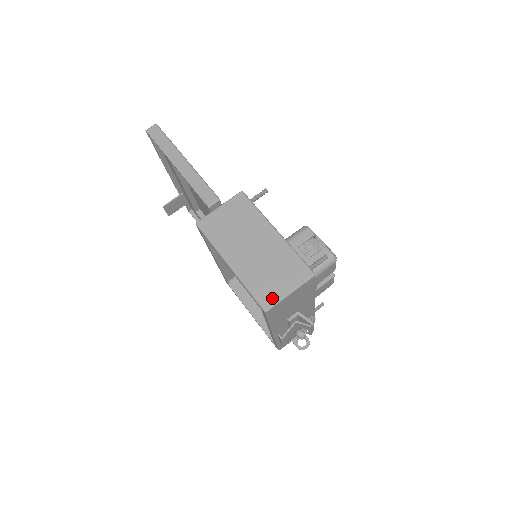
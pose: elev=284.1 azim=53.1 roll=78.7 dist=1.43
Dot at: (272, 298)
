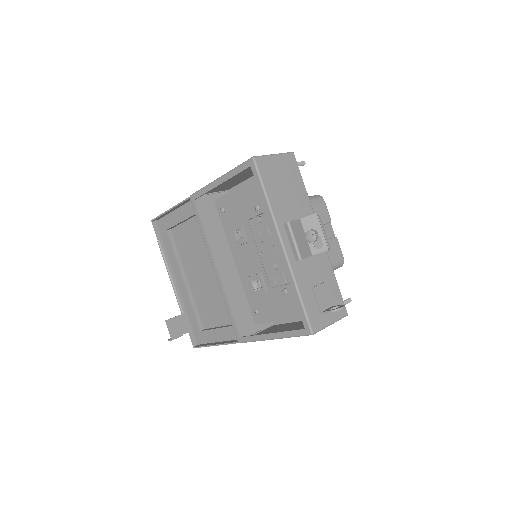
Dot at: occluded
